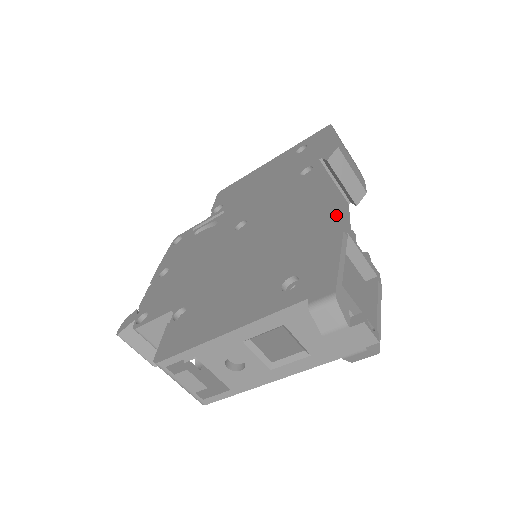
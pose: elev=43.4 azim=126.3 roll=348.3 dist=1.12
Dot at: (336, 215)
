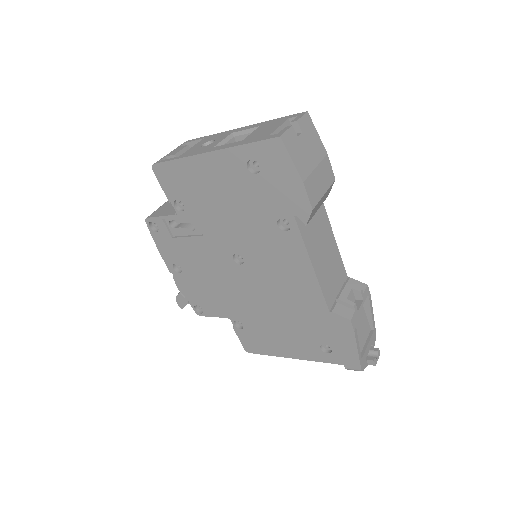
Dot at: (325, 251)
